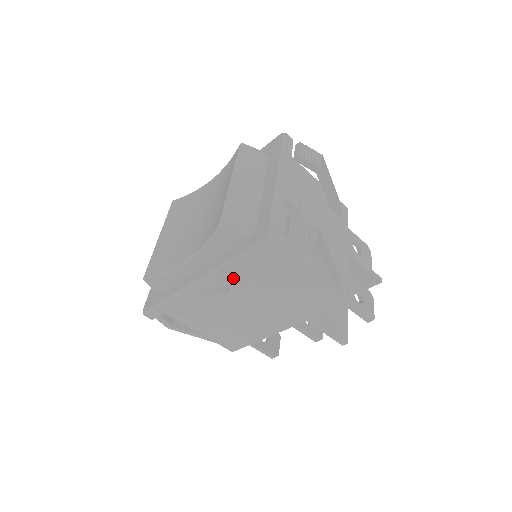
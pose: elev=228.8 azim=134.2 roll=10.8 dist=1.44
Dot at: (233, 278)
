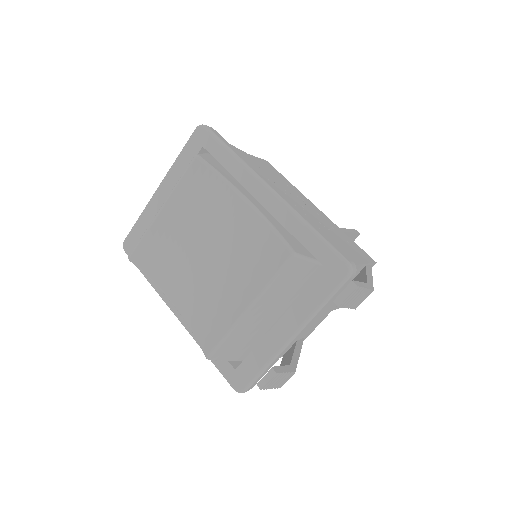
Dot at: occluded
